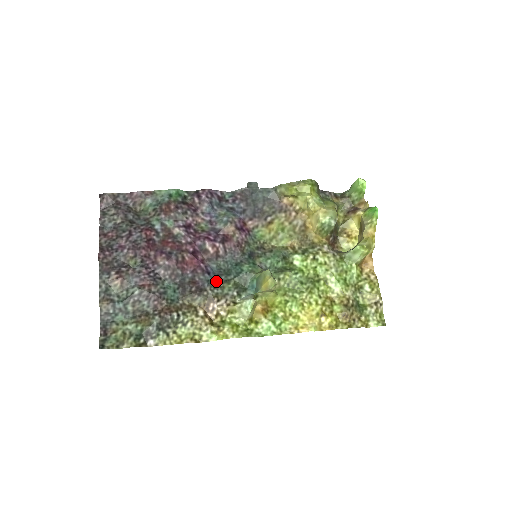
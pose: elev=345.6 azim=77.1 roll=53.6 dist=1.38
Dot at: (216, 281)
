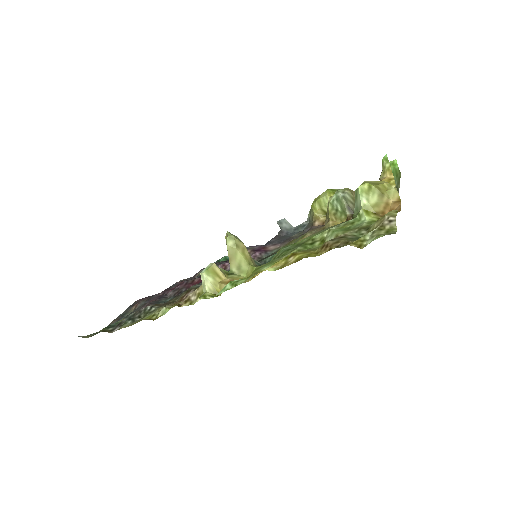
Dot at: occluded
